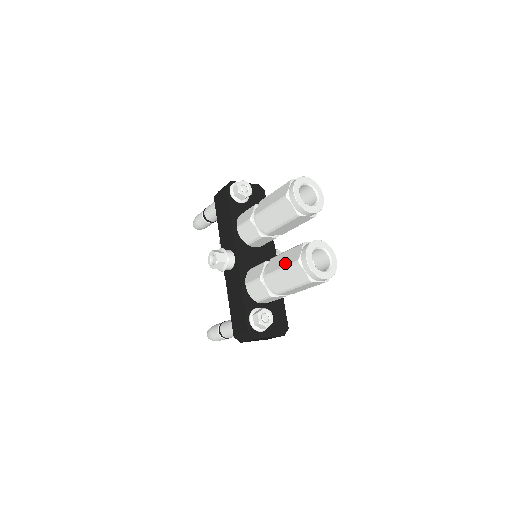
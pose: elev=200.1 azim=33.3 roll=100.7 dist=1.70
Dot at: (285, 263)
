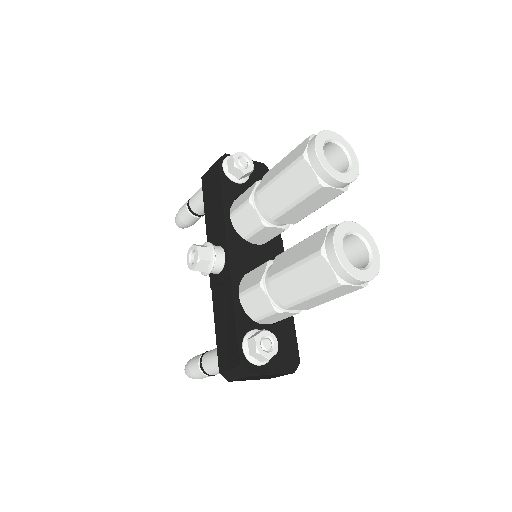
Dot at: (299, 257)
